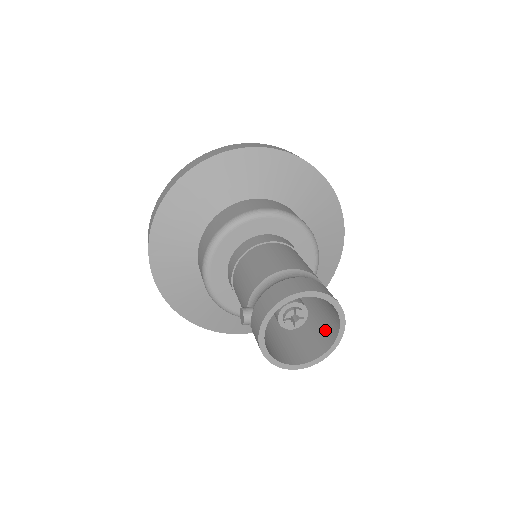
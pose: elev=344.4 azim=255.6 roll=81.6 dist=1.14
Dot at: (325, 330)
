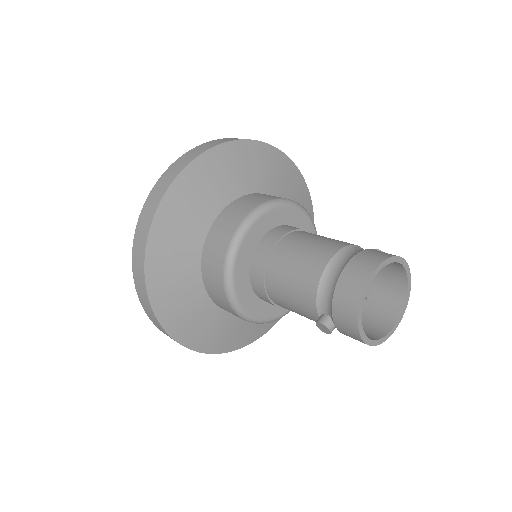
Dot at: (388, 281)
